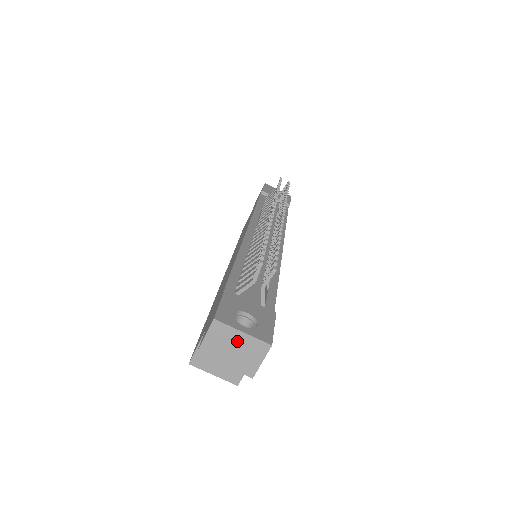
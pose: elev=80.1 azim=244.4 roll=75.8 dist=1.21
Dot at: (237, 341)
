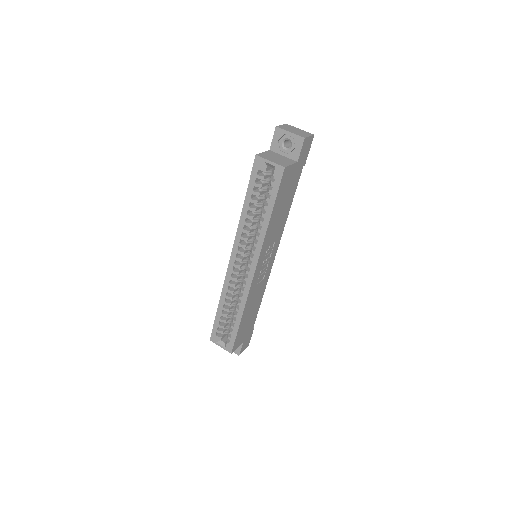
Dot at: (297, 130)
